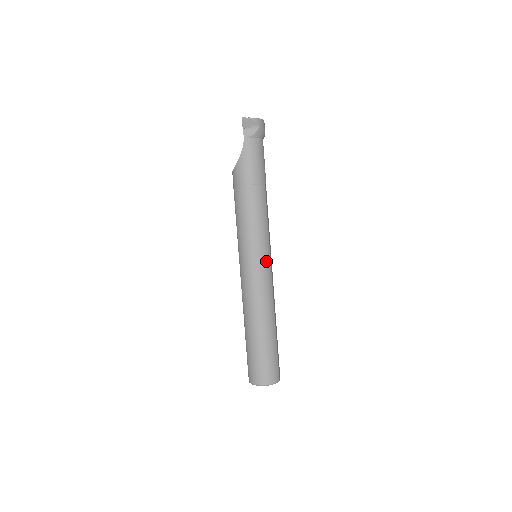
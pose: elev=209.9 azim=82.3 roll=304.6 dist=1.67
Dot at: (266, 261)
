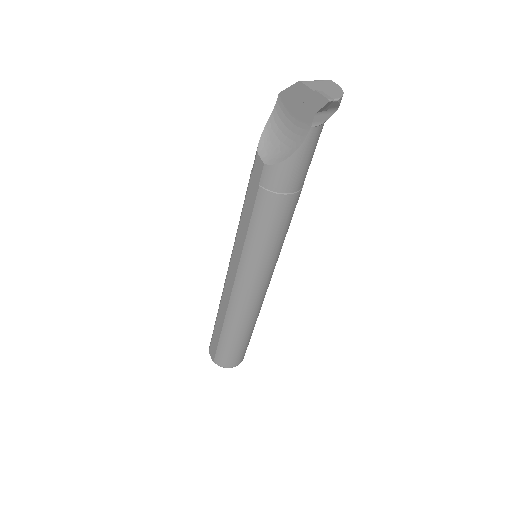
Dot at: occluded
